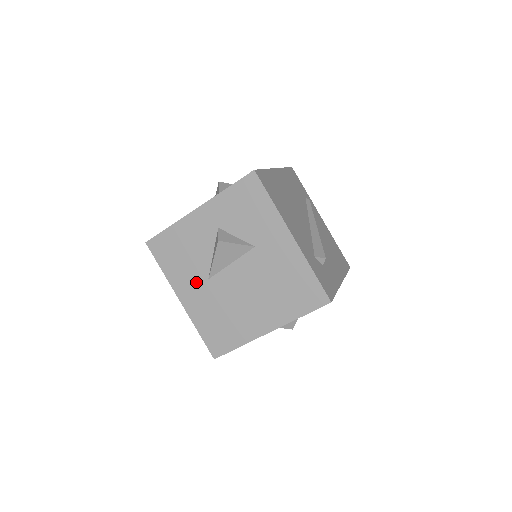
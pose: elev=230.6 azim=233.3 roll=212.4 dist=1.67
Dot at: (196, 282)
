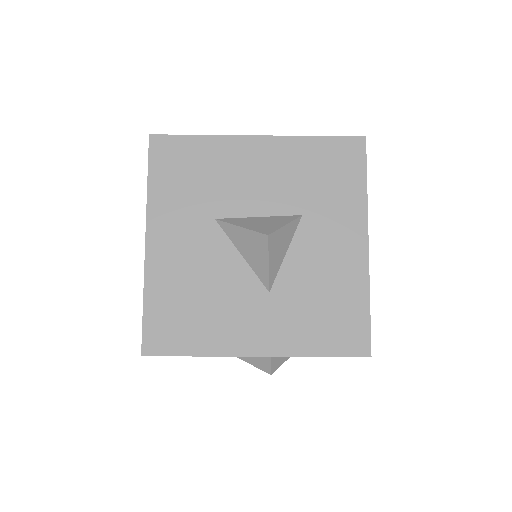
Dot at: occluded
